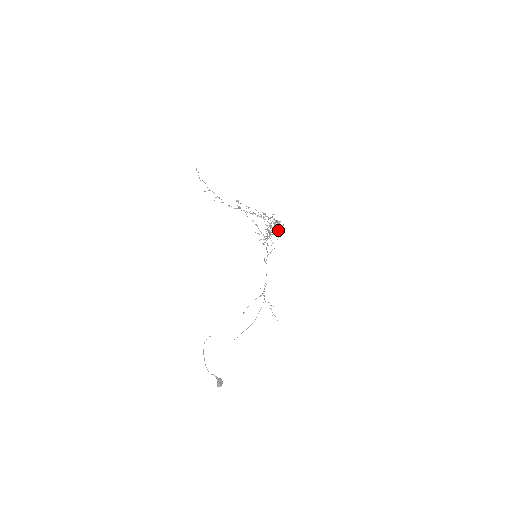
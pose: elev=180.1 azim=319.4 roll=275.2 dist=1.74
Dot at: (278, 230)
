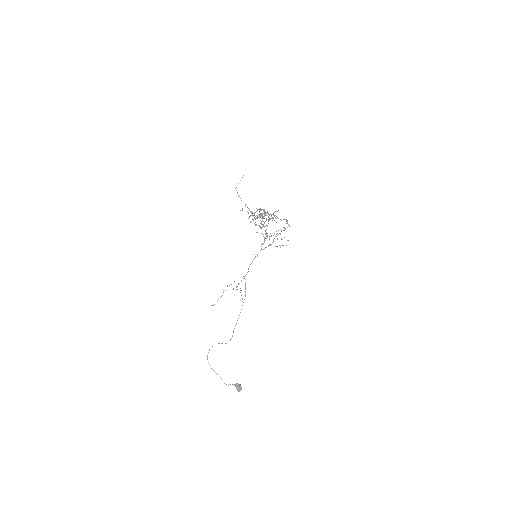
Dot at: (285, 228)
